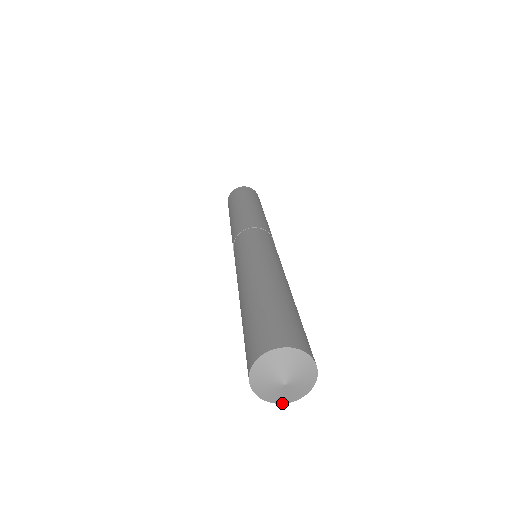
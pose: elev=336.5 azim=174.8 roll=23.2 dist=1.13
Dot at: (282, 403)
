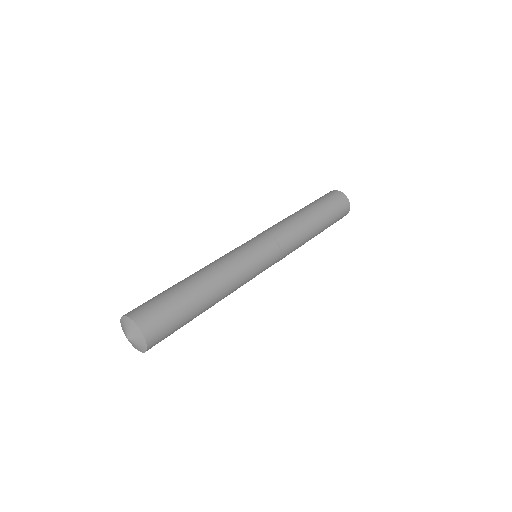
Dot at: occluded
